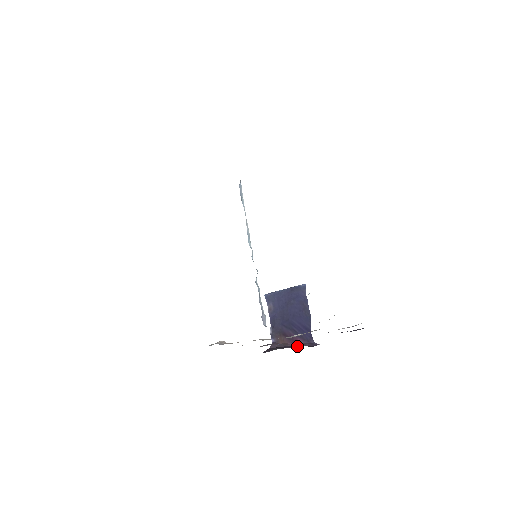
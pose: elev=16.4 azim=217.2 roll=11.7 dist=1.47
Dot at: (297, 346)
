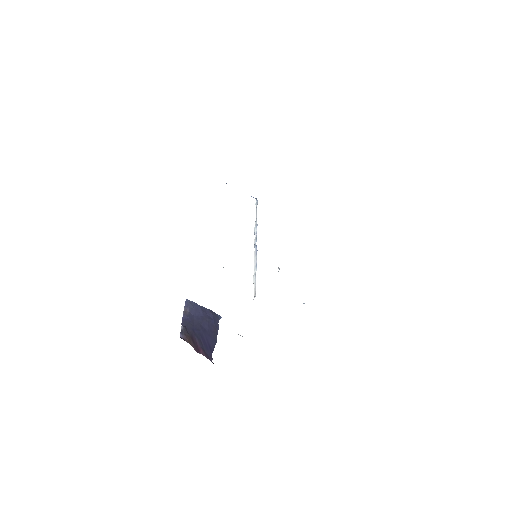
Dot at: occluded
